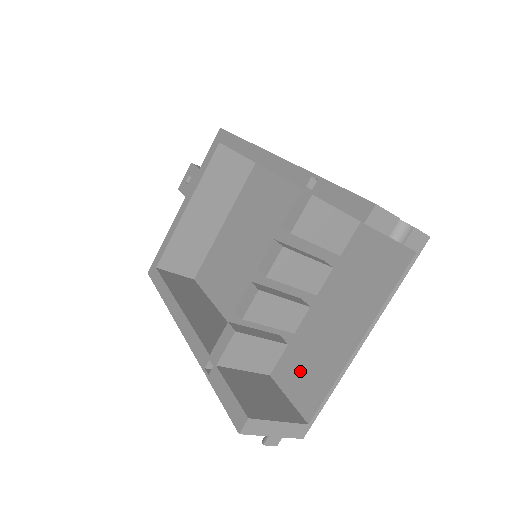
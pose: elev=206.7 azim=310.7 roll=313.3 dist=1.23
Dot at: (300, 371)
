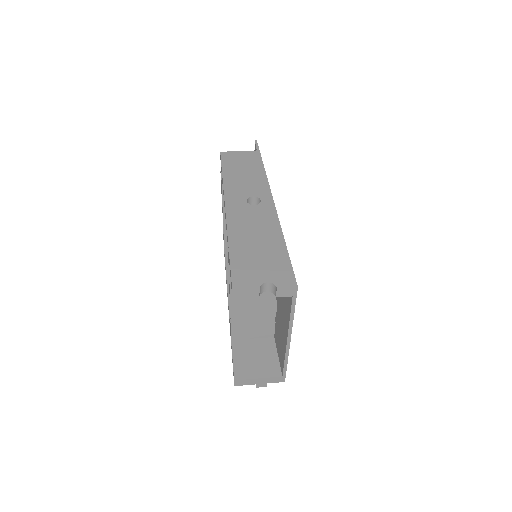
Dot at: (279, 343)
